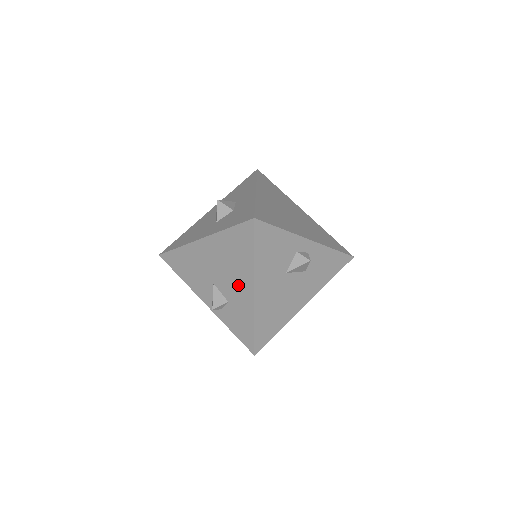
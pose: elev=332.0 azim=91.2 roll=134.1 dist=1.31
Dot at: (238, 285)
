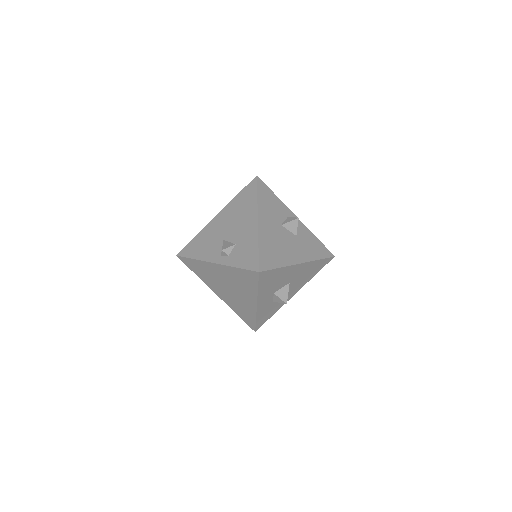
Dot at: (244, 225)
